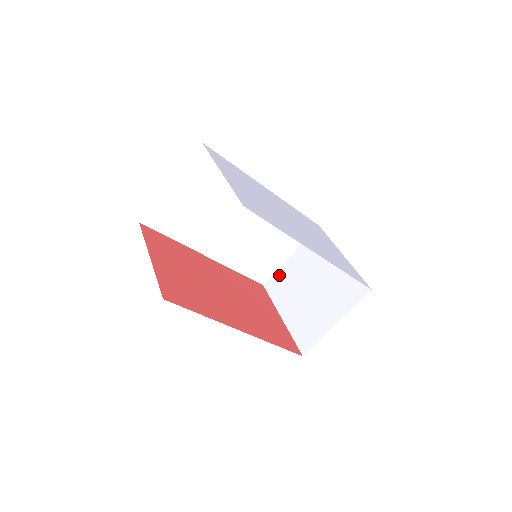
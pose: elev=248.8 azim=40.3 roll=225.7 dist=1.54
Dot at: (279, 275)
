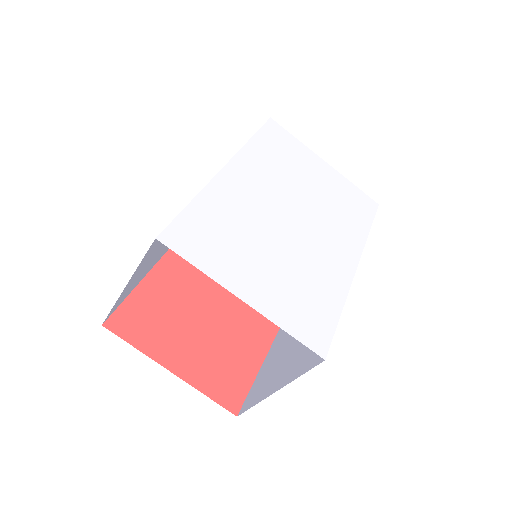
Dot at: occluded
